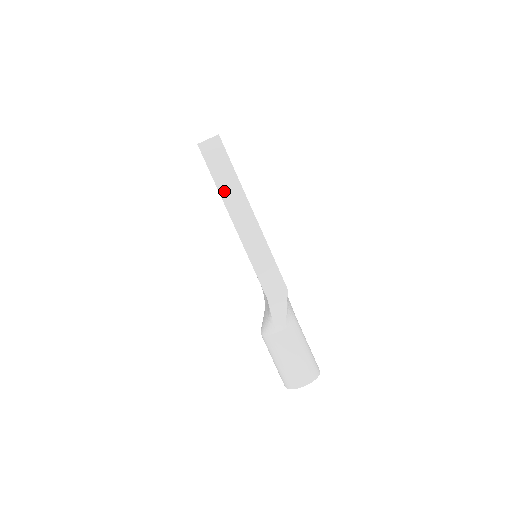
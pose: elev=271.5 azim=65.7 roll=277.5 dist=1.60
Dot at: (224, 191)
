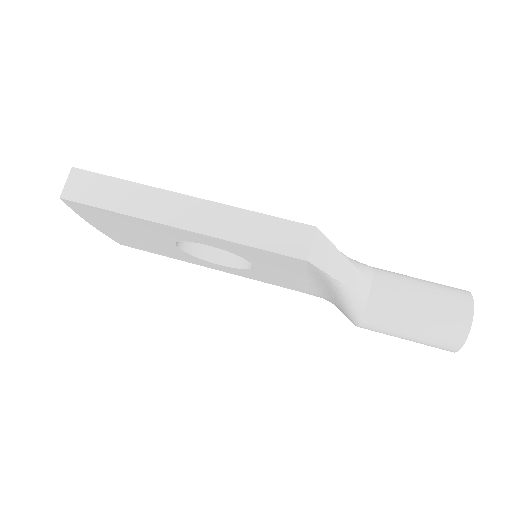
Dot at: (135, 209)
